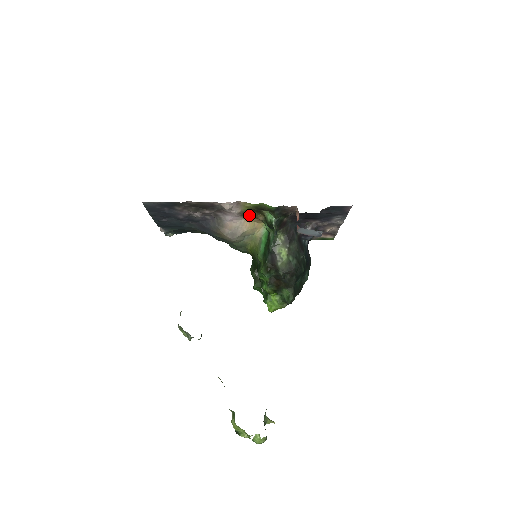
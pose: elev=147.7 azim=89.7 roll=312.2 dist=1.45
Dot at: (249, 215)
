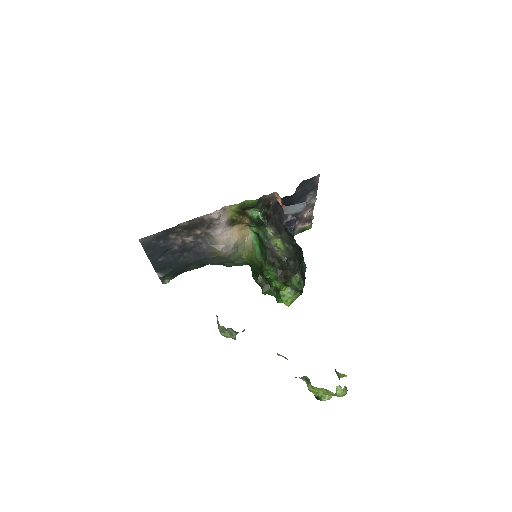
Dot at: (236, 222)
